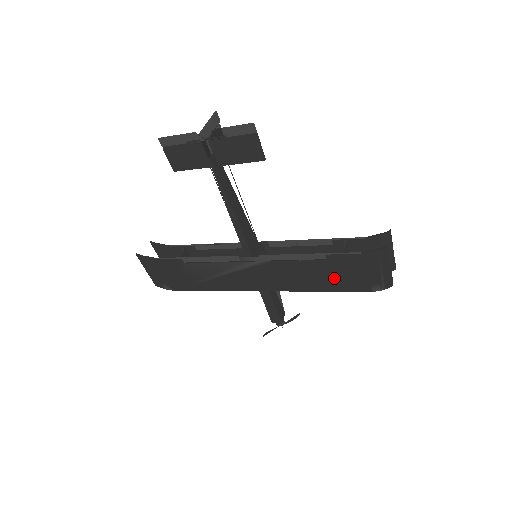
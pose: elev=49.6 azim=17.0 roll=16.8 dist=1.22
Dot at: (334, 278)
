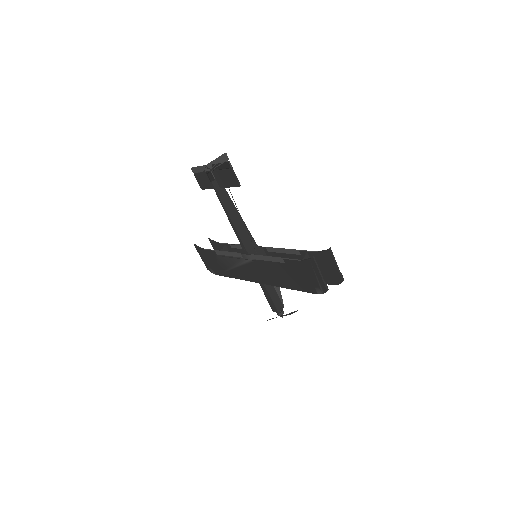
Dot at: (293, 279)
